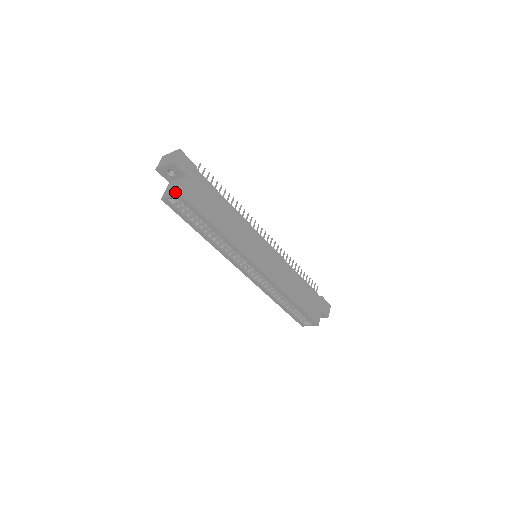
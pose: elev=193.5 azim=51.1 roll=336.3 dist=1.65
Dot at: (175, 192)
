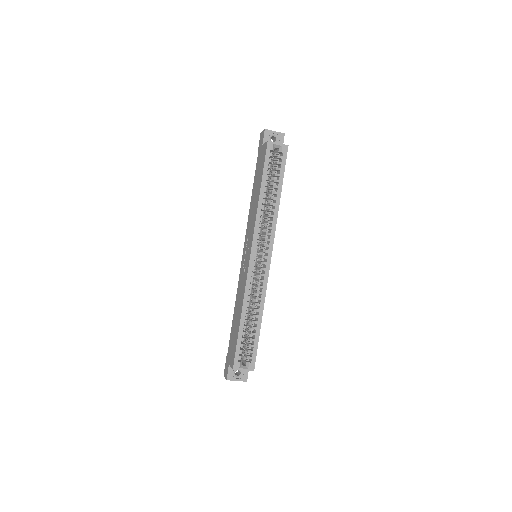
Dot at: (283, 144)
